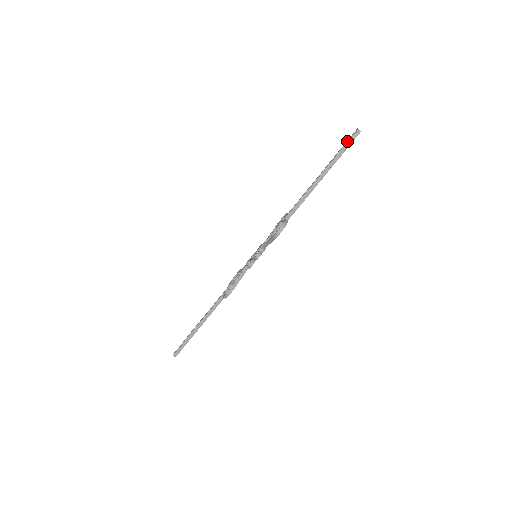
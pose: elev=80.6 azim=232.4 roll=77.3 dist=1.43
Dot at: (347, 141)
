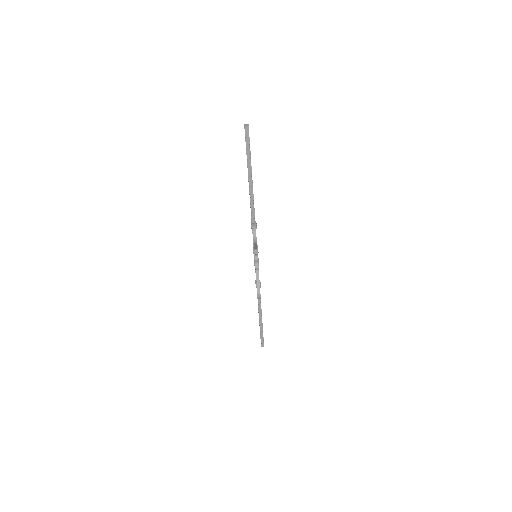
Dot at: (245, 140)
